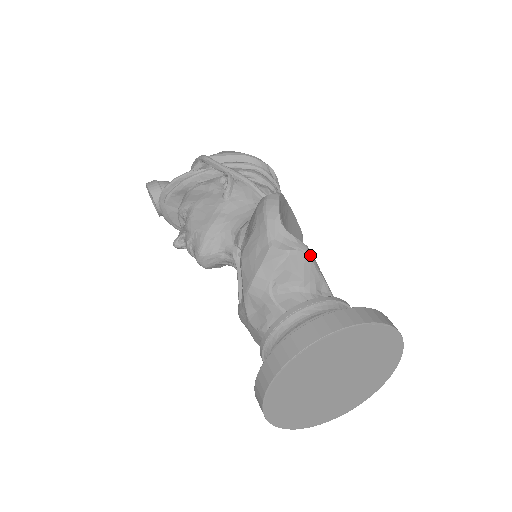
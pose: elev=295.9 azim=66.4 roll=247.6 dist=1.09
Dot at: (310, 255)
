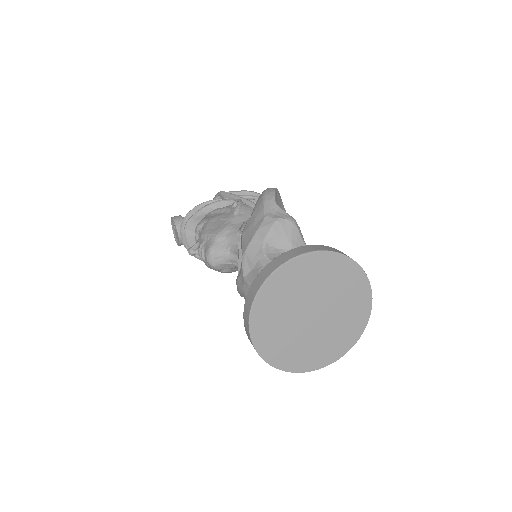
Dot at: (297, 226)
